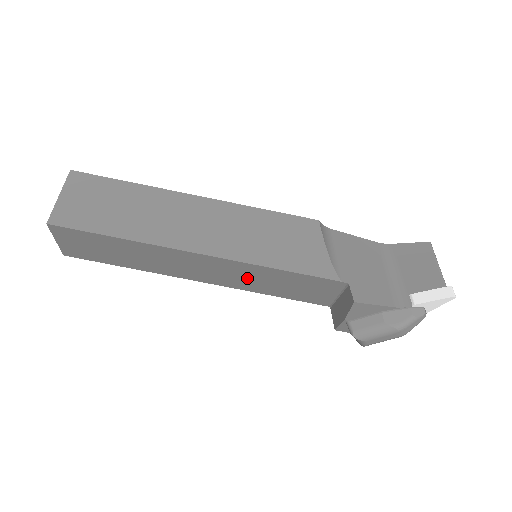
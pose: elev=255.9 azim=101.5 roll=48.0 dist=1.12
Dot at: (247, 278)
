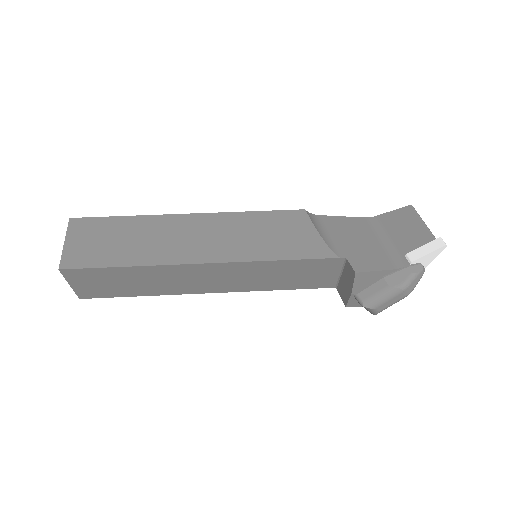
Dot at: (253, 277)
